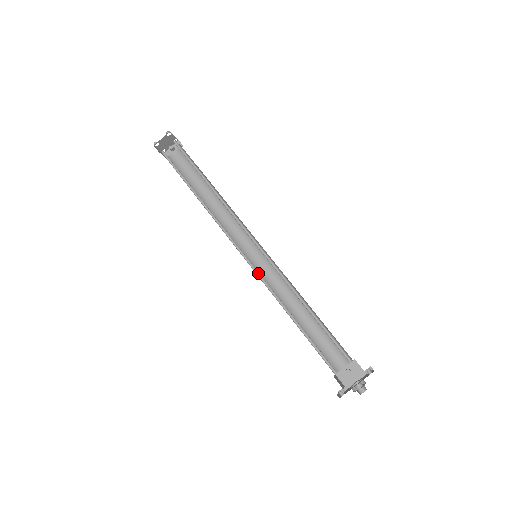
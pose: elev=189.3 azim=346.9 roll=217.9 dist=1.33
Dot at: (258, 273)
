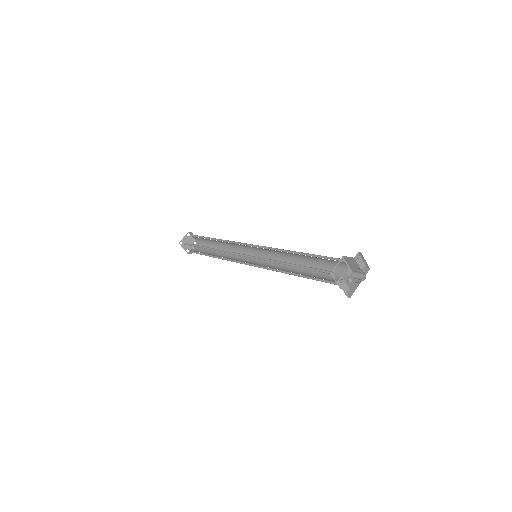
Dot at: (257, 258)
